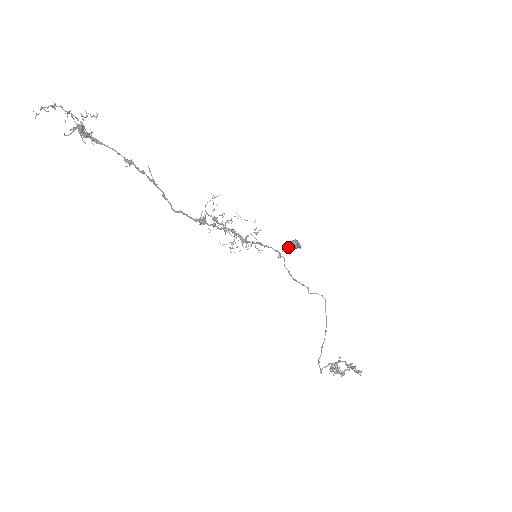
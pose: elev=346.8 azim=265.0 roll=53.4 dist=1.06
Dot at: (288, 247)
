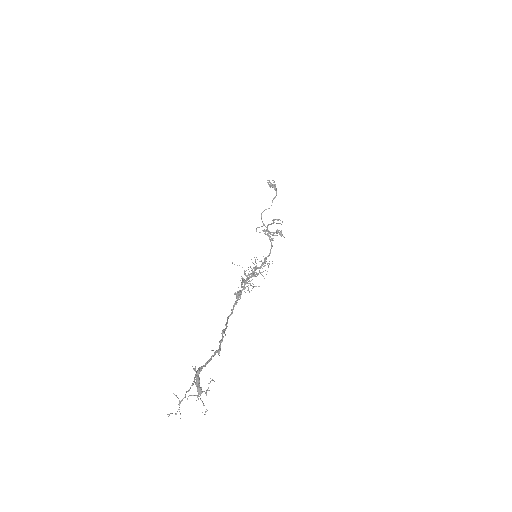
Dot at: occluded
